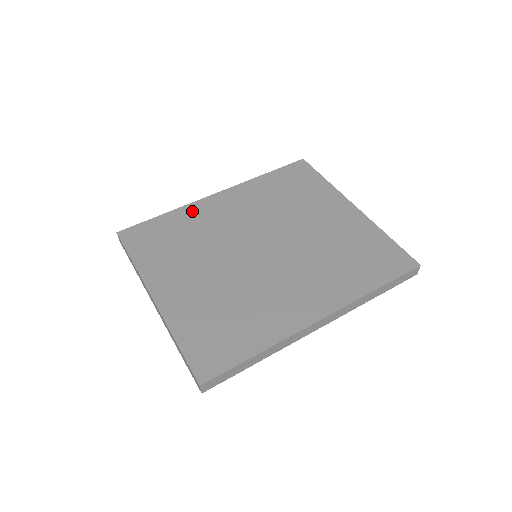
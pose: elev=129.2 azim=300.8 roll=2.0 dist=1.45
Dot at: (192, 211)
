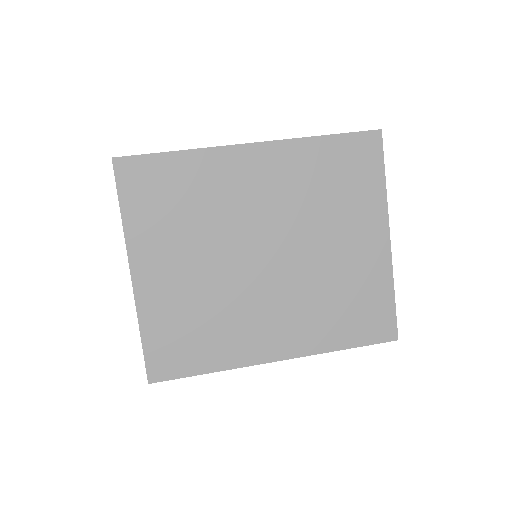
Dot at: (211, 162)
